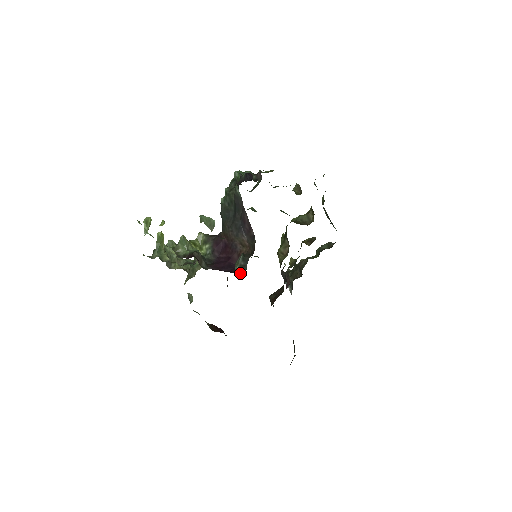
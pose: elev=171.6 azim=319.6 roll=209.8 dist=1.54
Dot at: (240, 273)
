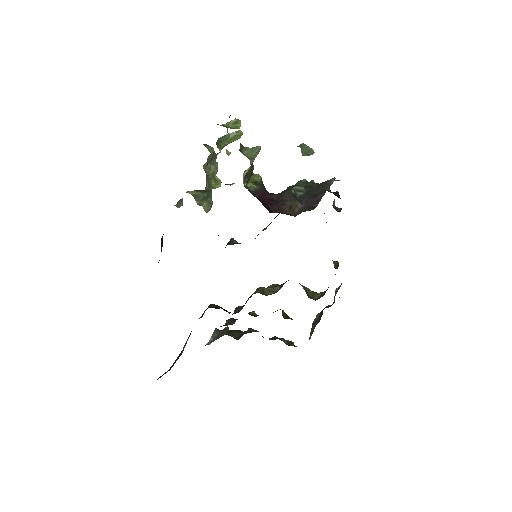
Dot at: (292, 195)
